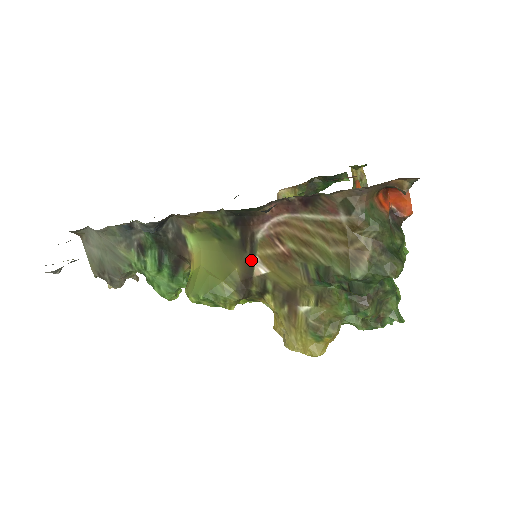
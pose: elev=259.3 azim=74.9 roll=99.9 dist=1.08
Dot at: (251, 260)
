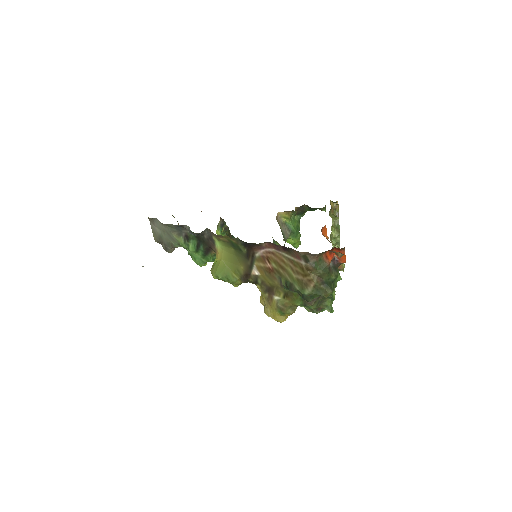
Dot at: (251, 266)
